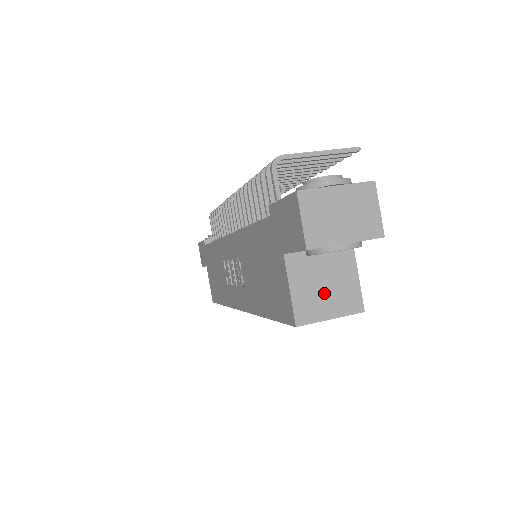
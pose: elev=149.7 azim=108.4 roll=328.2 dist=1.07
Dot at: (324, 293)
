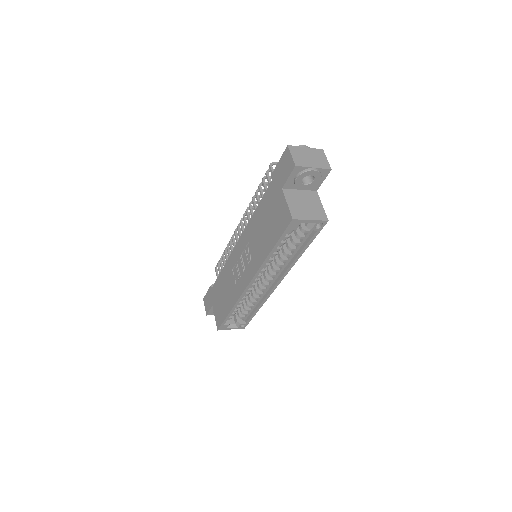
Dot at: (305, 208)
